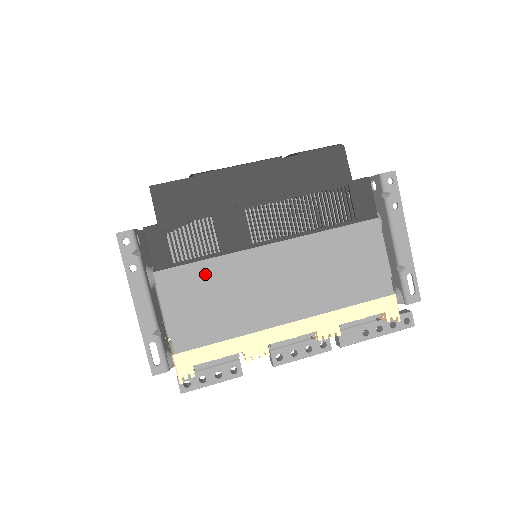
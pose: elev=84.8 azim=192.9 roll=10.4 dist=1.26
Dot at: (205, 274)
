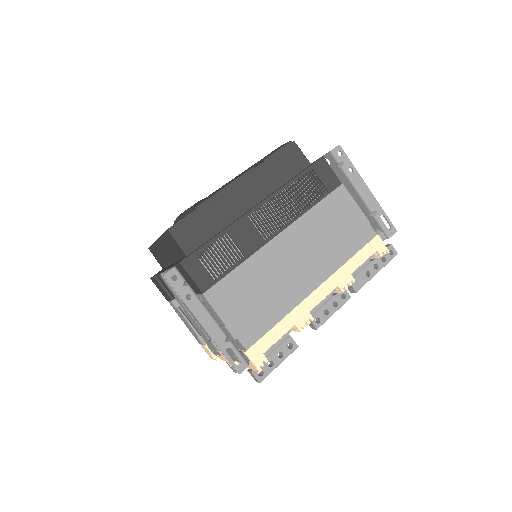
Dot at: (241, 278)
